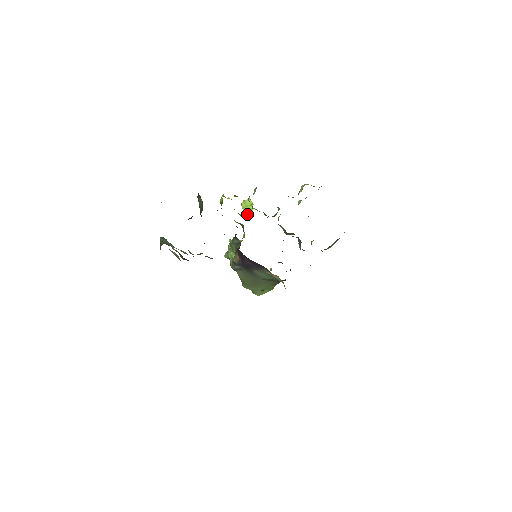
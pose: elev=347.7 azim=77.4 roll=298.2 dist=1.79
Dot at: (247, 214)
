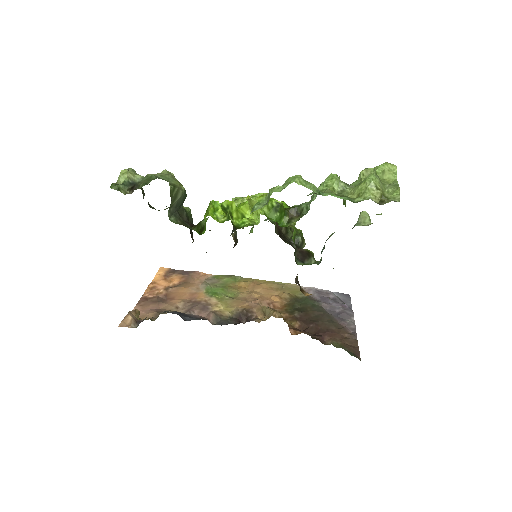
Dot at: (253, 213)
